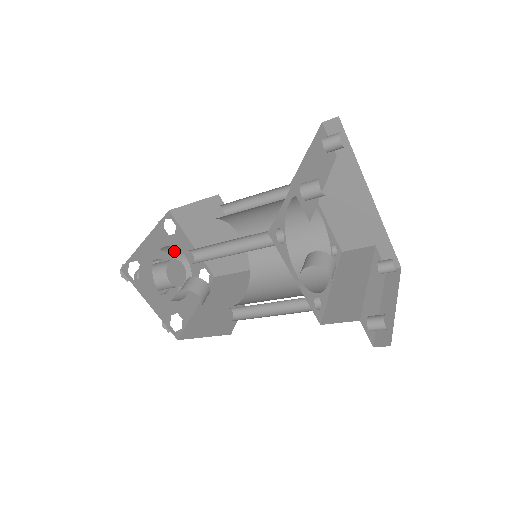
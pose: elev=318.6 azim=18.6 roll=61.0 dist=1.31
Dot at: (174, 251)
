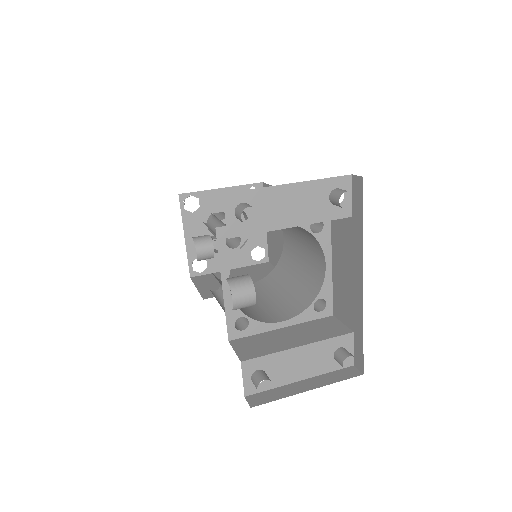
Dot at: (246, 216)
